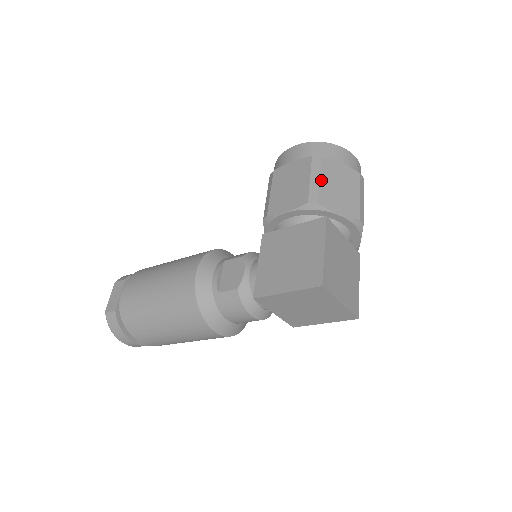
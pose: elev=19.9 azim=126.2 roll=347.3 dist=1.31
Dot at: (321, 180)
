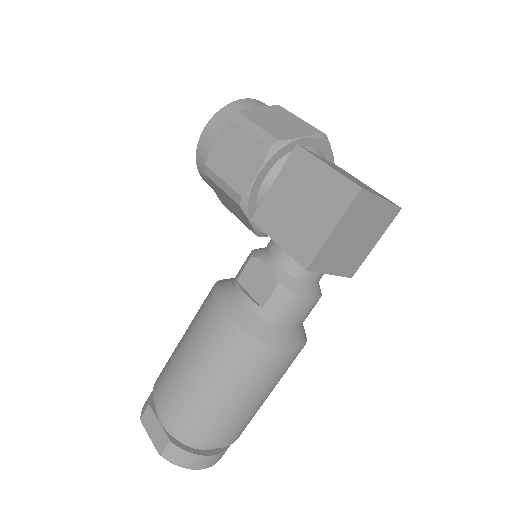
Dot at: (259, 126)
